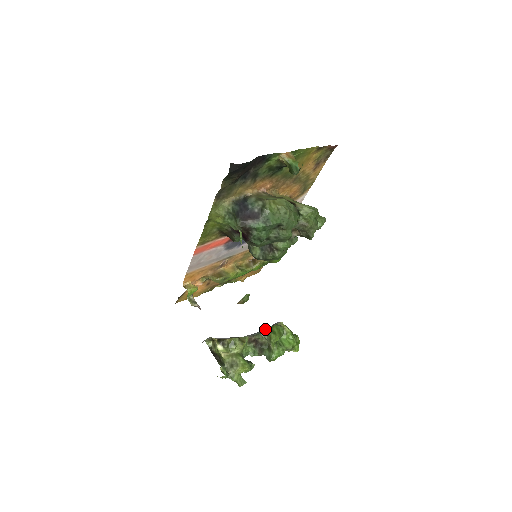
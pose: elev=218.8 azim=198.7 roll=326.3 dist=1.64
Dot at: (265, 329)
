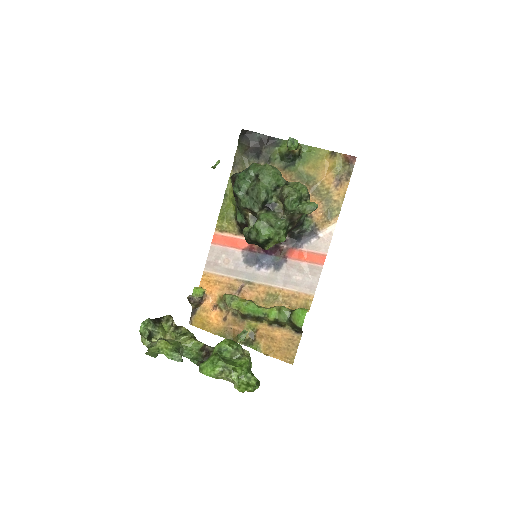
Dot at: occluded
